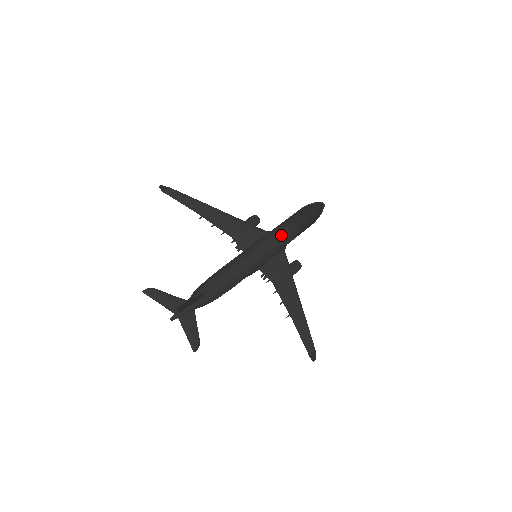
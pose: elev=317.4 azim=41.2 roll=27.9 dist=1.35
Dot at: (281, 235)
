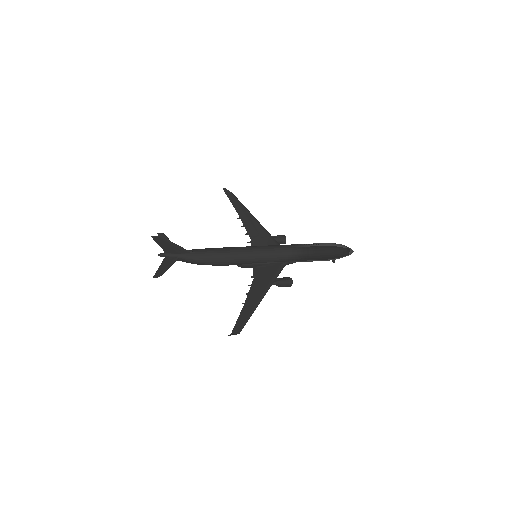
Dot at: (283, 248)
